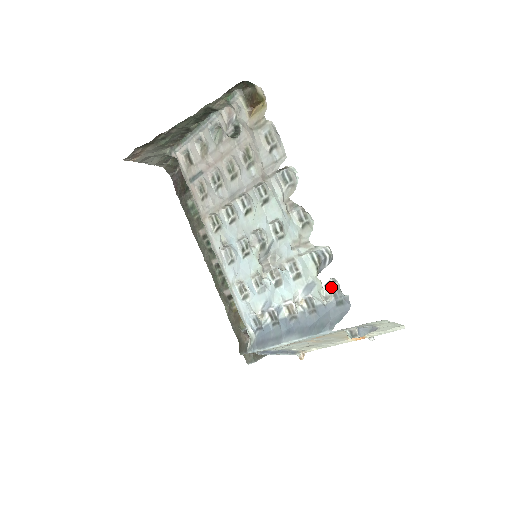
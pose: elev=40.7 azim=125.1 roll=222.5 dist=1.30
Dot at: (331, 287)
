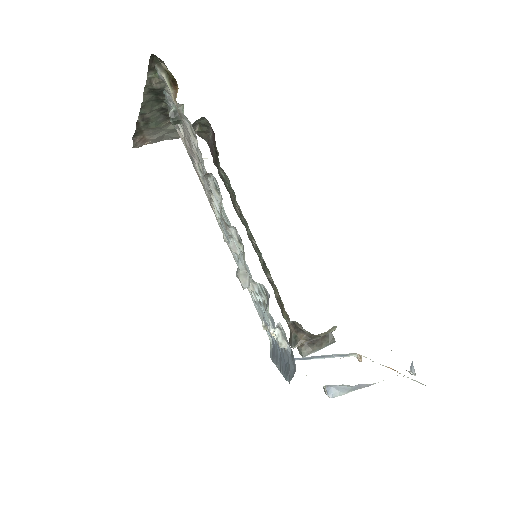
Dot at: (282, 332)
